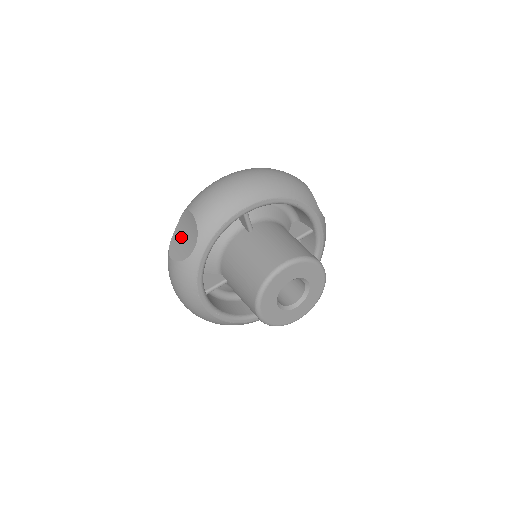
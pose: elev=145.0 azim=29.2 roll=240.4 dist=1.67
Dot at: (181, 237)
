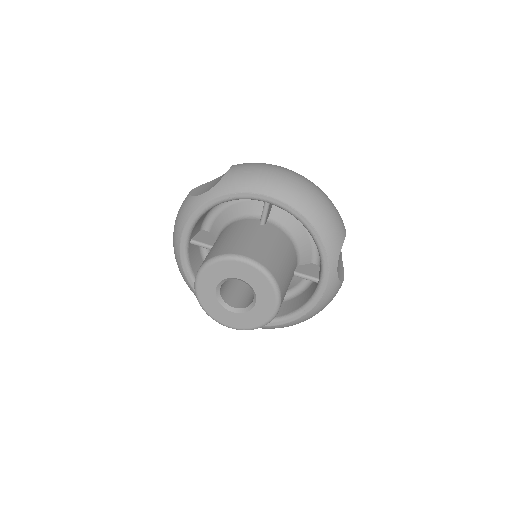
Dot at: (212, 183)
